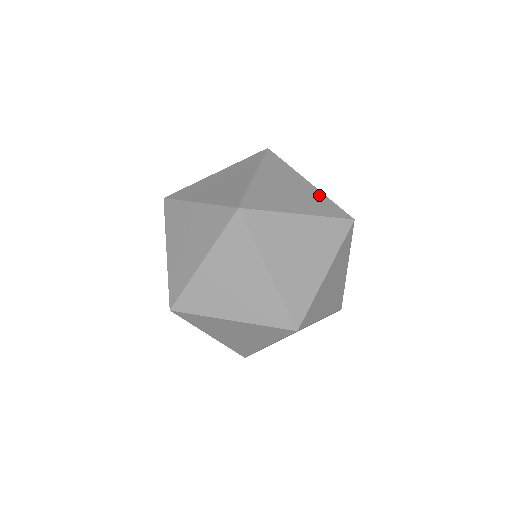
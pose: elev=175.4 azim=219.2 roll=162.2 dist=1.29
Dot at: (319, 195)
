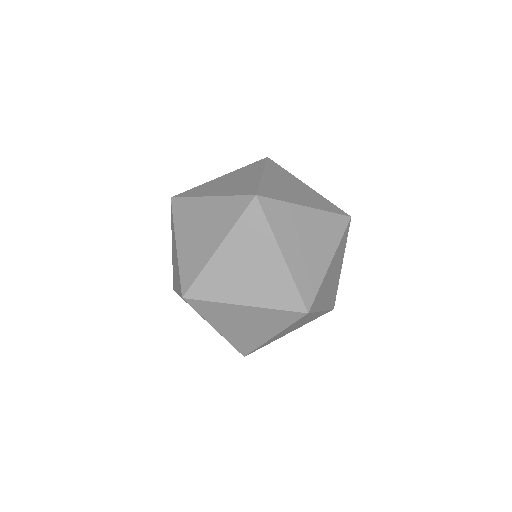
Dot at: (319, 273)
